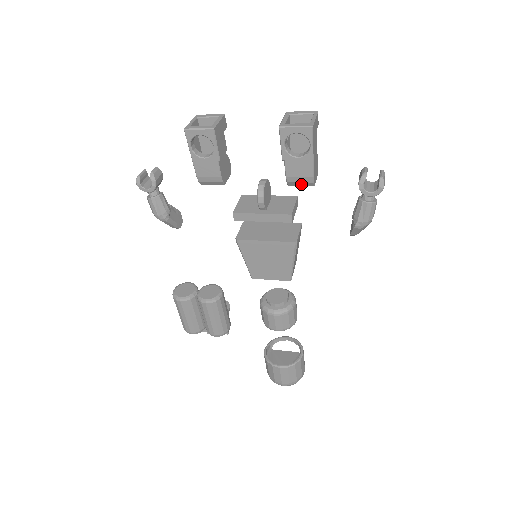
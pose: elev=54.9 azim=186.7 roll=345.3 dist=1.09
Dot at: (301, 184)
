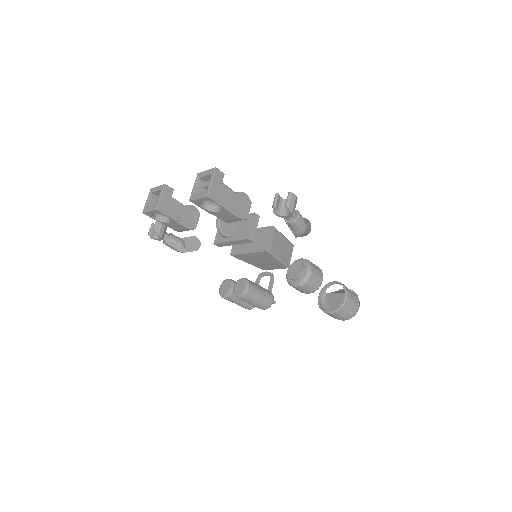
Dot at: occluded
